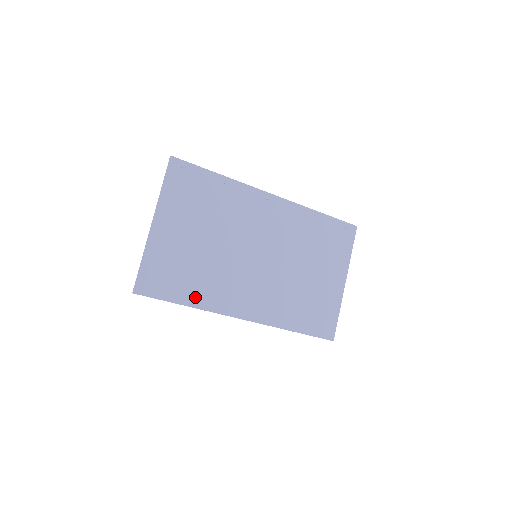
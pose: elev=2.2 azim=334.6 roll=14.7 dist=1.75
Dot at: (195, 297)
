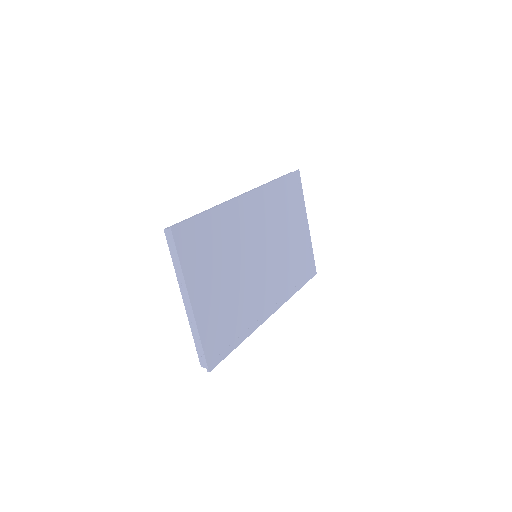
Dot at: (243, 330)
